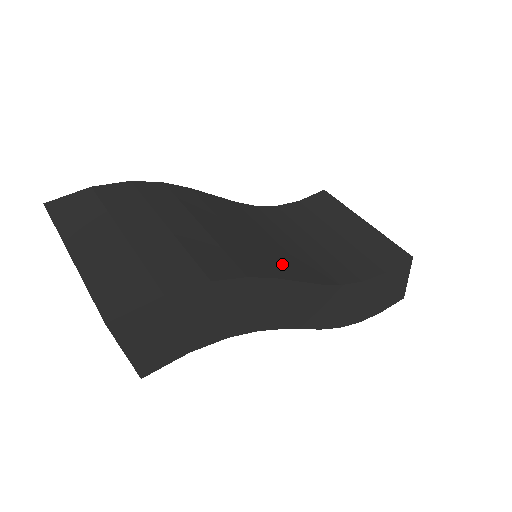
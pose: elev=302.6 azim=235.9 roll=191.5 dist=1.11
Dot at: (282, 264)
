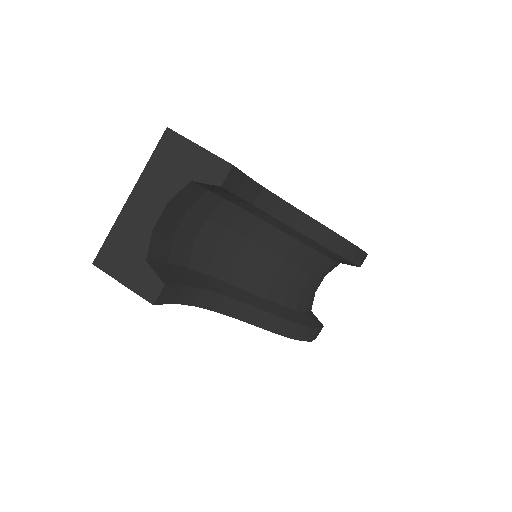
Dot at: occluded
